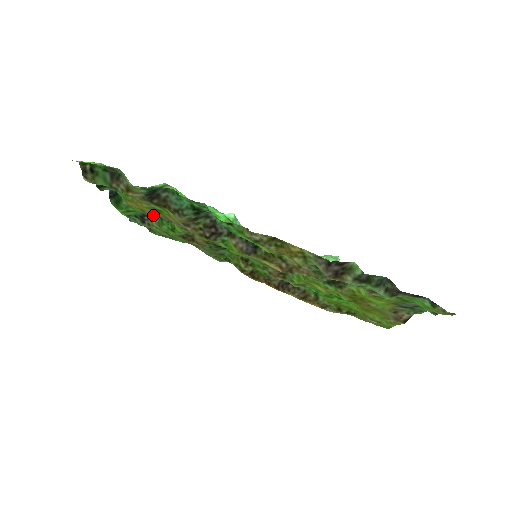
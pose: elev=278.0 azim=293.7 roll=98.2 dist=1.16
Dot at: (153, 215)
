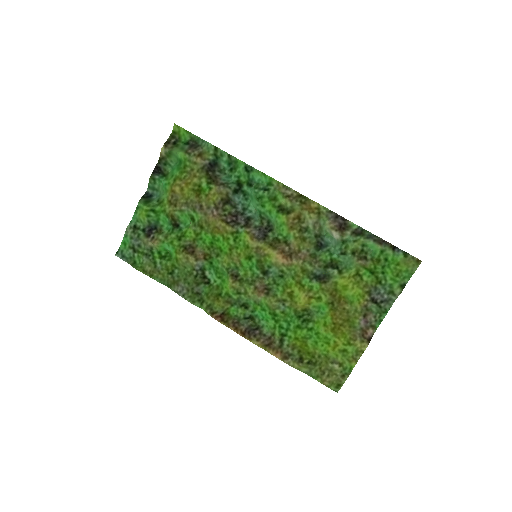
Dot at: (185, 204)
